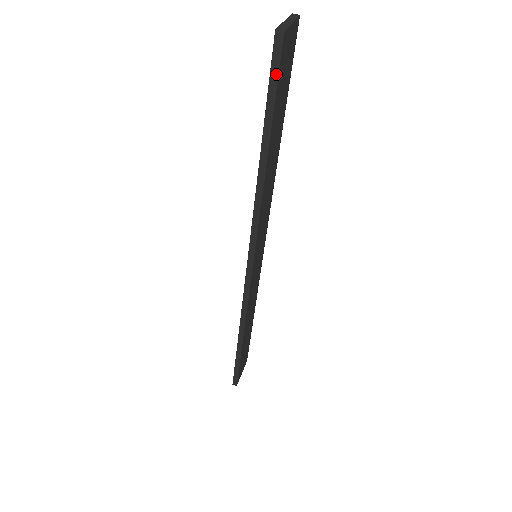
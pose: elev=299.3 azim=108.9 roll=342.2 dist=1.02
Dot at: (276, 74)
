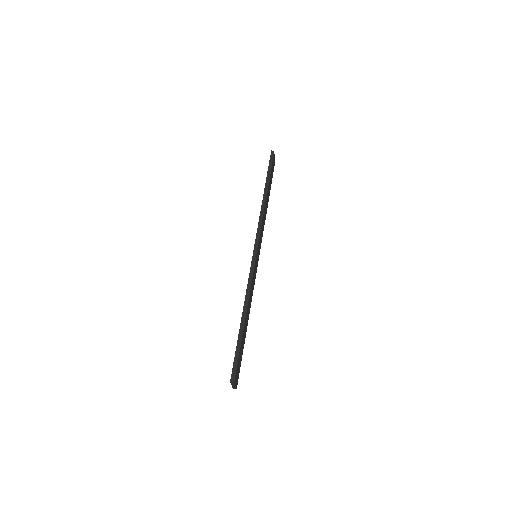
Dot at: (272, 162)
